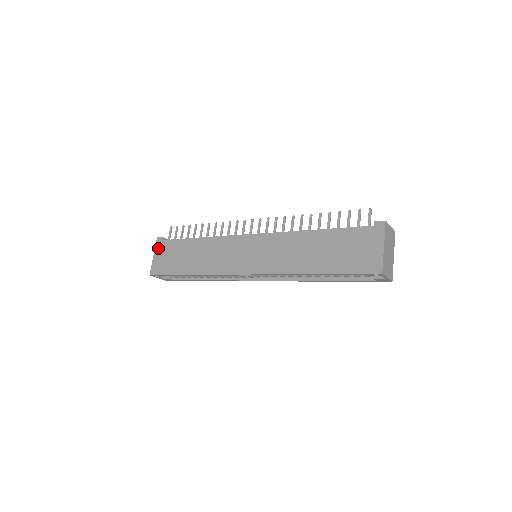
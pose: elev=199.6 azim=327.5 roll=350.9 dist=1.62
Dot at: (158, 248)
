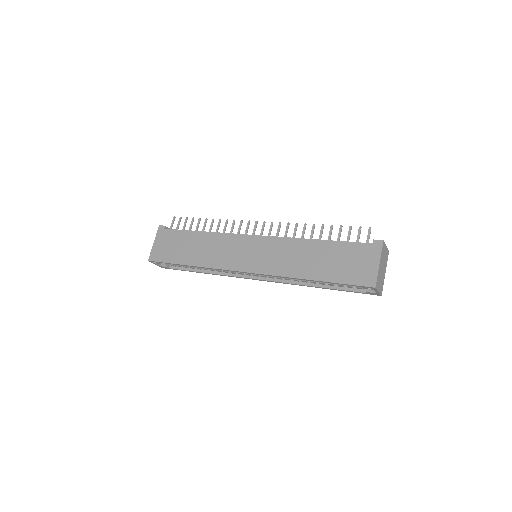
Dot at: (159, 236)
